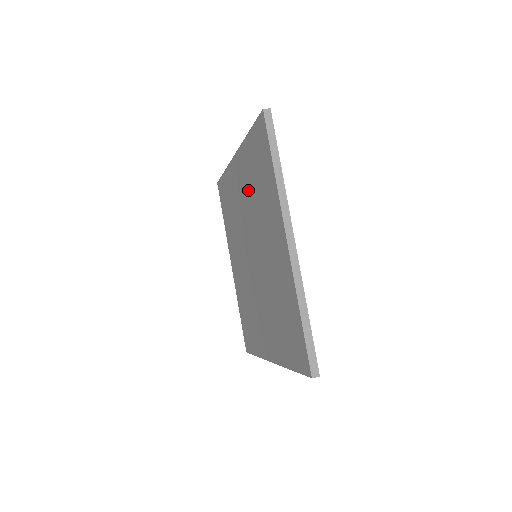
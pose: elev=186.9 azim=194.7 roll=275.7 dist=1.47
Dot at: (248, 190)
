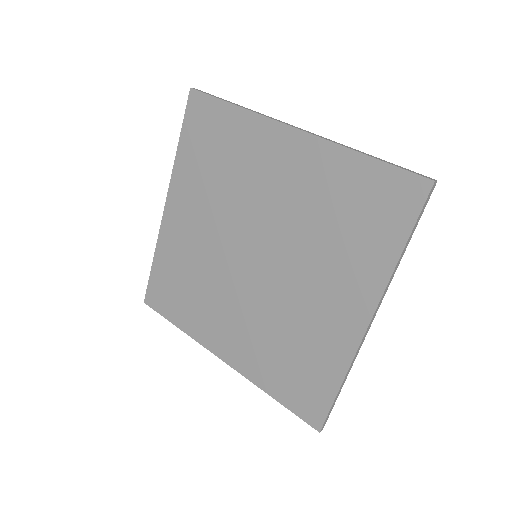
Dot at: (206, 198)
